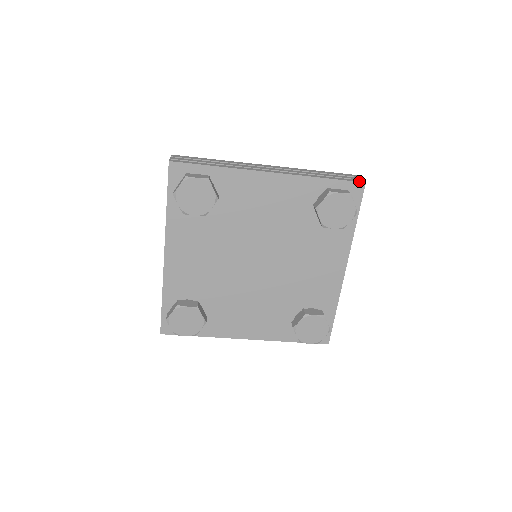
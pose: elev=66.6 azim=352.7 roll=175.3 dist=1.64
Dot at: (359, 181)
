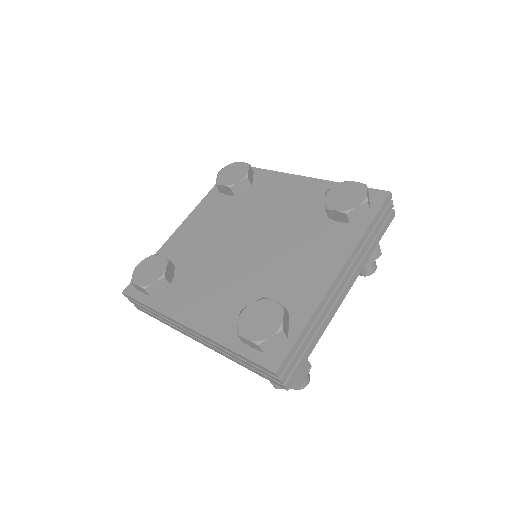
Dot at: (385, 191)
